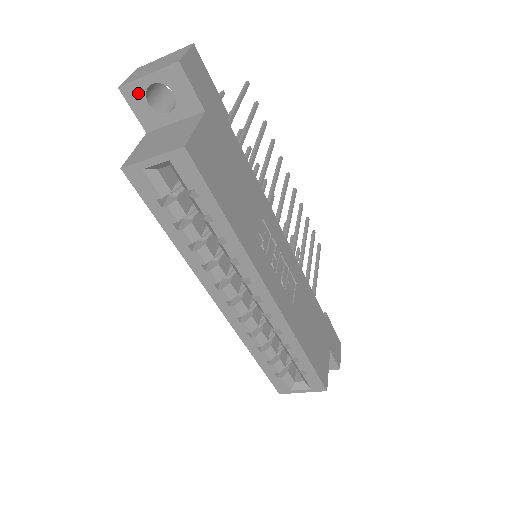
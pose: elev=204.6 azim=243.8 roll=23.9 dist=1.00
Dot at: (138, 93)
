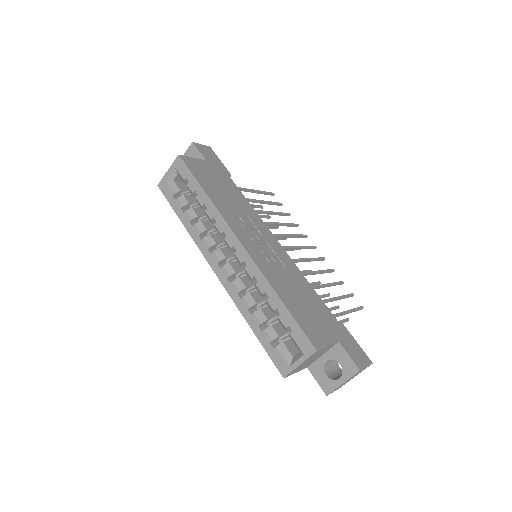
Dot at: occluded
